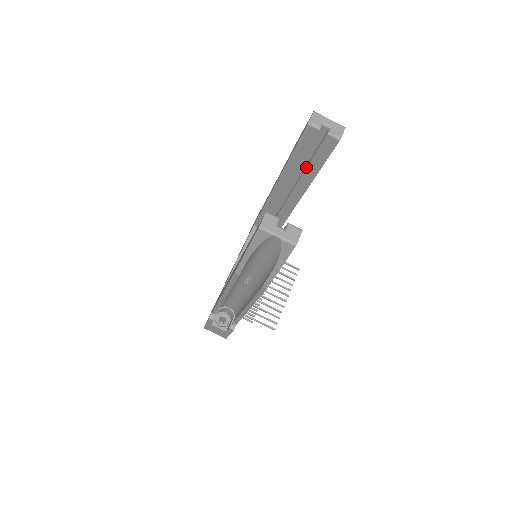
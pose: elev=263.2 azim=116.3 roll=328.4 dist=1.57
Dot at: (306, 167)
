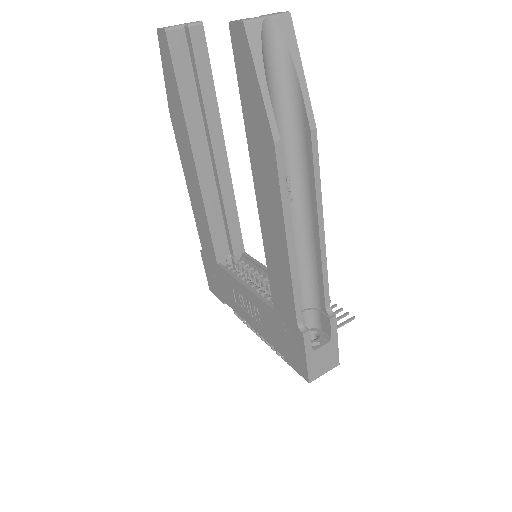
Dot at: (202, 99)
